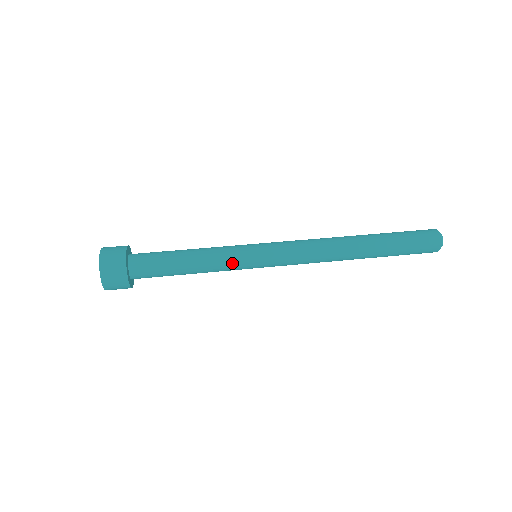
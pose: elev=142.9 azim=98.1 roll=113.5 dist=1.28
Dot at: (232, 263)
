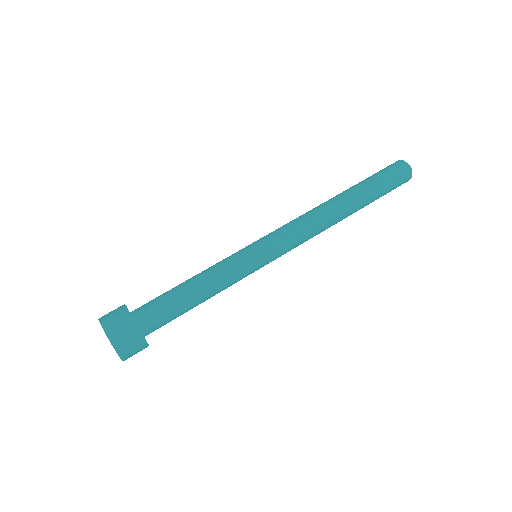
Dot at: occluded
